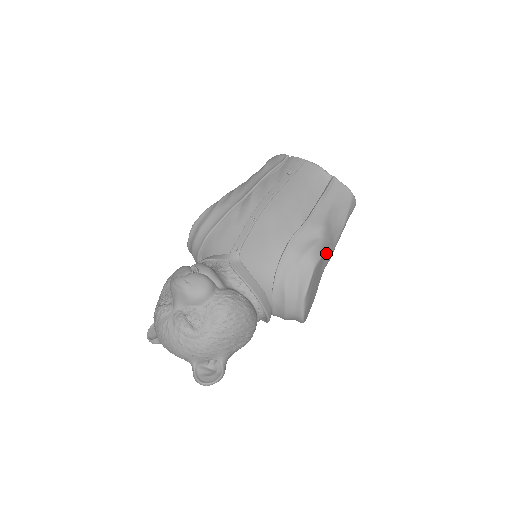
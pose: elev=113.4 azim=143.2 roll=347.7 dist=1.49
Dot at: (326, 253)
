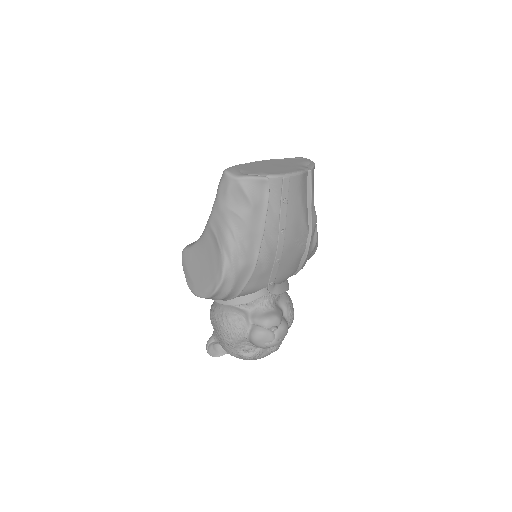
Dot at: occluded
